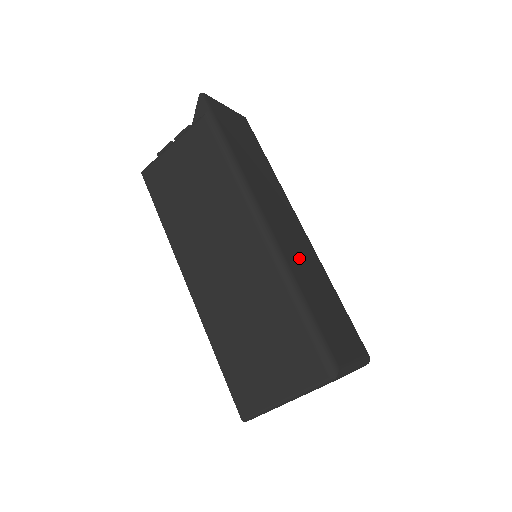
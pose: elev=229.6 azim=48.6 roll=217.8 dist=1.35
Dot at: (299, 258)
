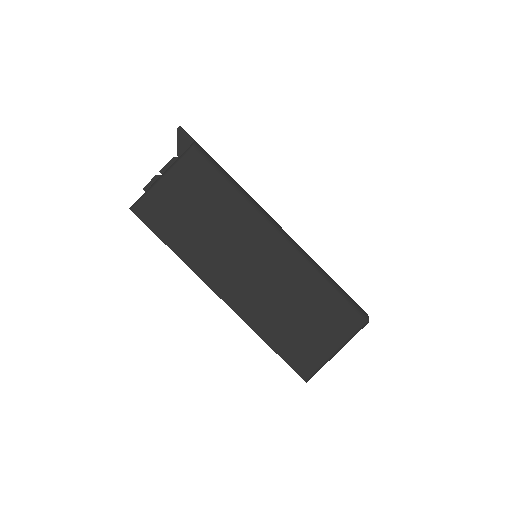
Dot at: occluded
